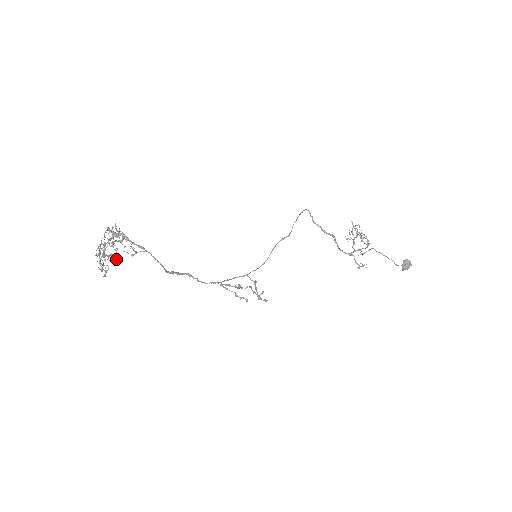
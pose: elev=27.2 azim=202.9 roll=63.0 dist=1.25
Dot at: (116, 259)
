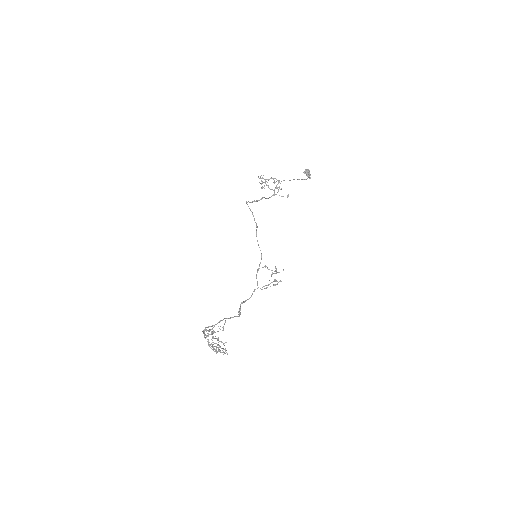
Dot at: (221, 341)
